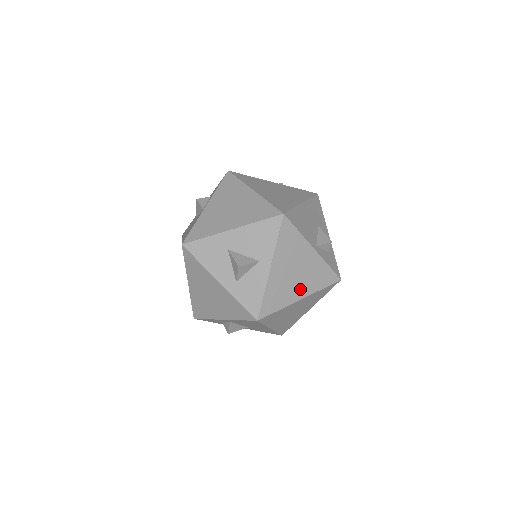
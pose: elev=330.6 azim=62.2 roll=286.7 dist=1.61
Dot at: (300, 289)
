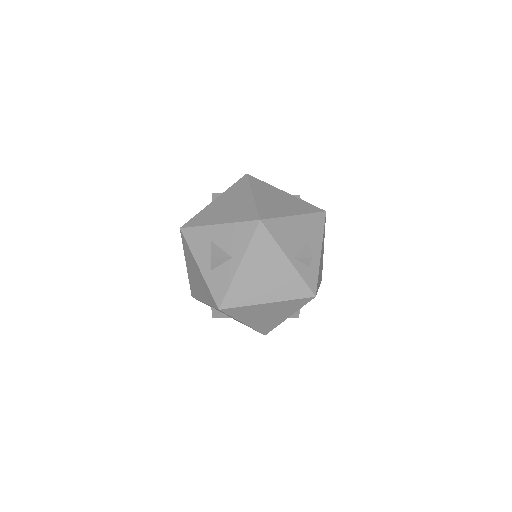
Dot at: (268, 293)
